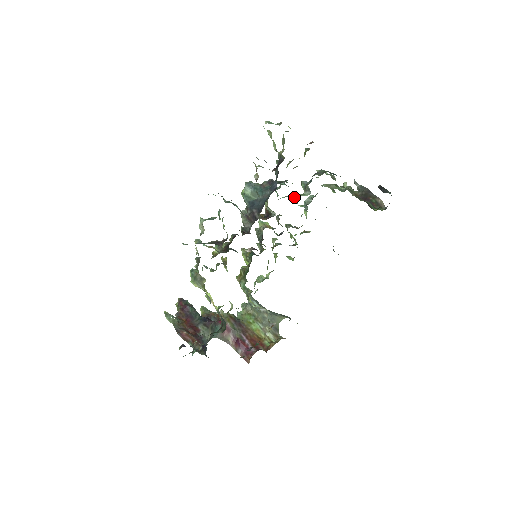
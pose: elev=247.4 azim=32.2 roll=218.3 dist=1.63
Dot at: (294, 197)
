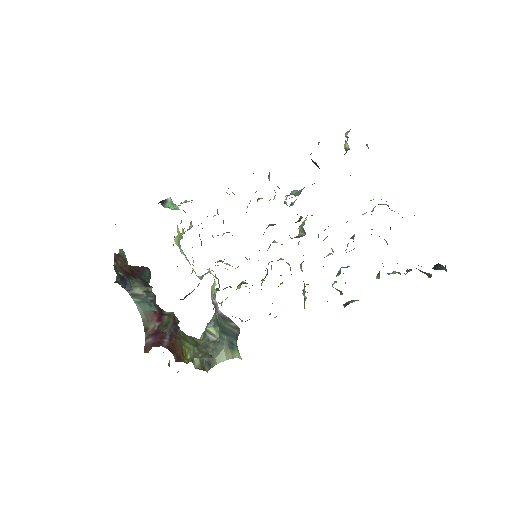
Dot at: occluded
